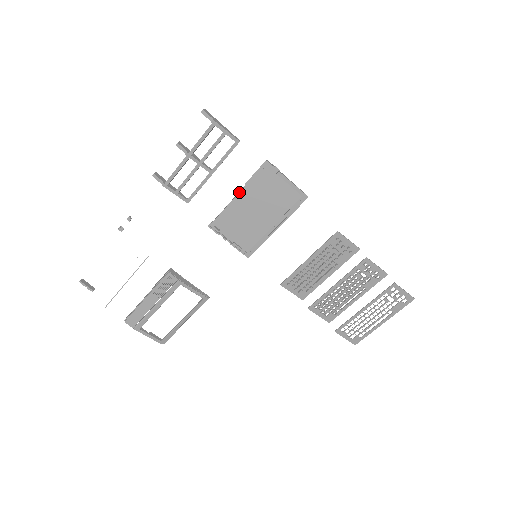
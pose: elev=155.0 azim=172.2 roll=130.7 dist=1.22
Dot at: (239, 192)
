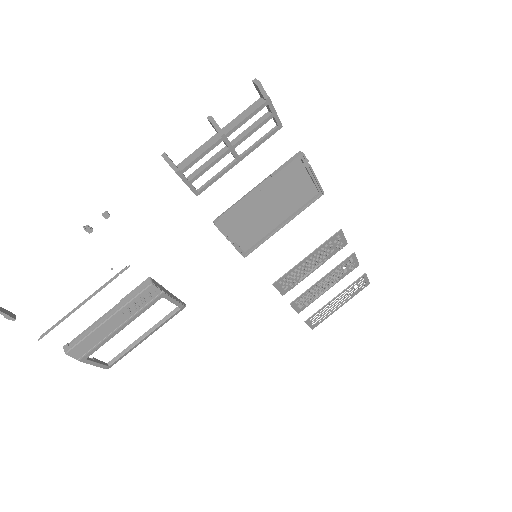
Dot at: (263, 186)
